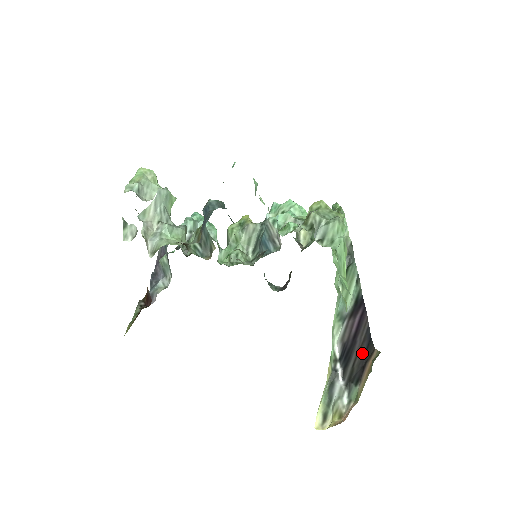
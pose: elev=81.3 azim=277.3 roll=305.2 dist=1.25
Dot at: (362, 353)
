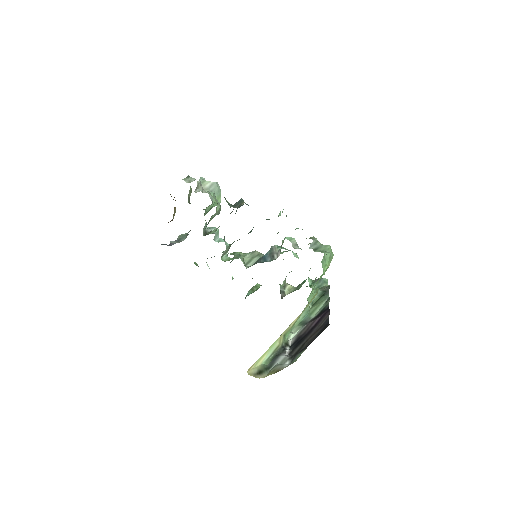
Dot at: (316, 334)
